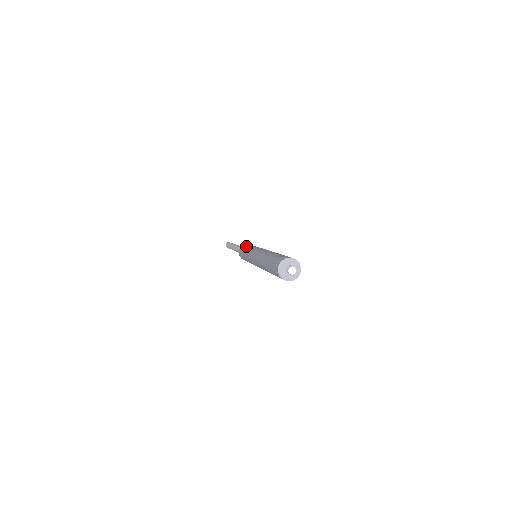
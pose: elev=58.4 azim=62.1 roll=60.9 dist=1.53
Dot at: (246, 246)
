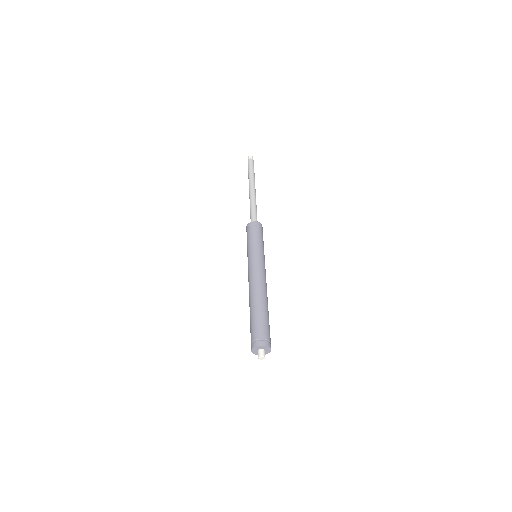
Dot at: (248, 235)
